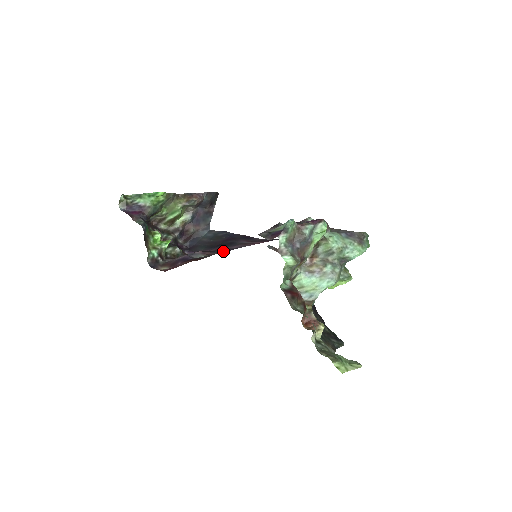
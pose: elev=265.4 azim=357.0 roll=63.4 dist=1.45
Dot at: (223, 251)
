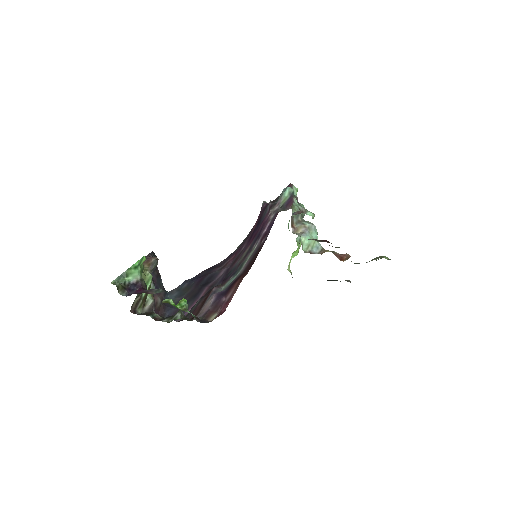
Dot at: (220, 281)
